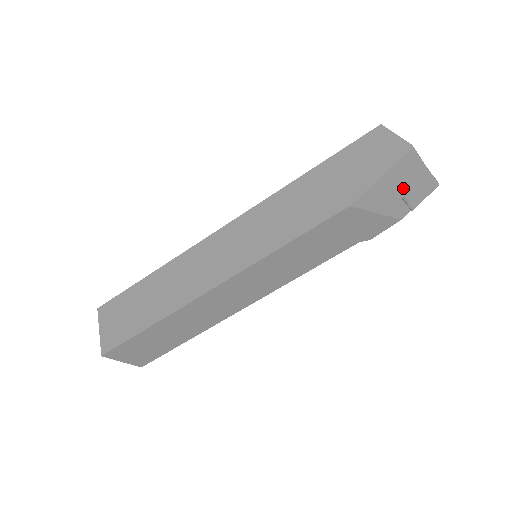
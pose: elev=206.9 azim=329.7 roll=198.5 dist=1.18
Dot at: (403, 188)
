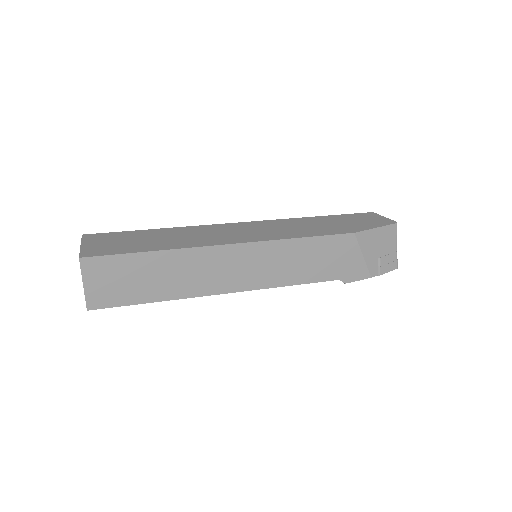
Dot at: (382, 250)
